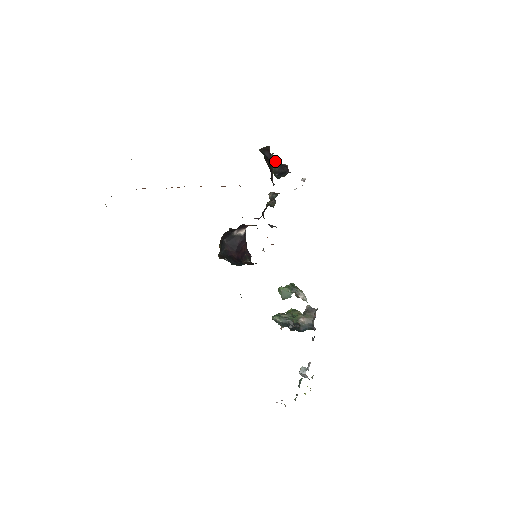
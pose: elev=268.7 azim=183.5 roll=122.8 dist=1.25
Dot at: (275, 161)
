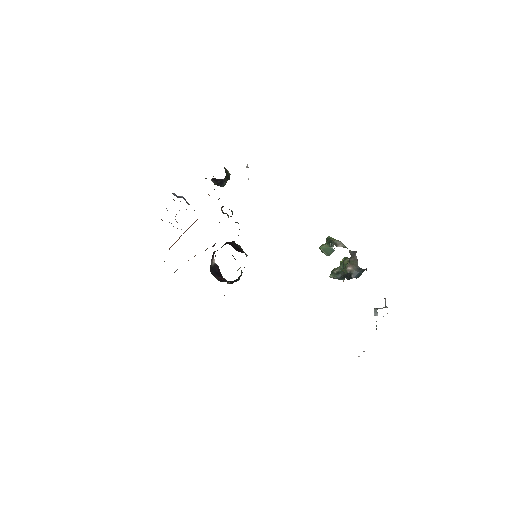
Dot at: occluded
